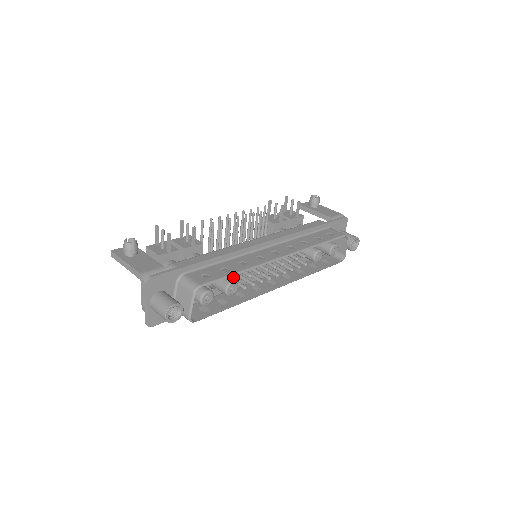
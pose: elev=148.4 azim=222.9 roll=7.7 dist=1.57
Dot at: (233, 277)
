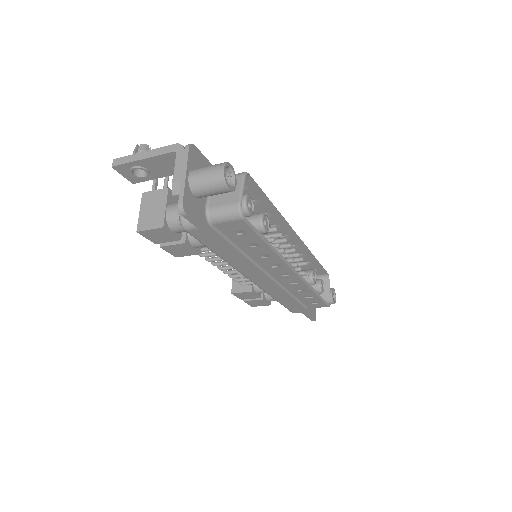
Dot at: occluded
